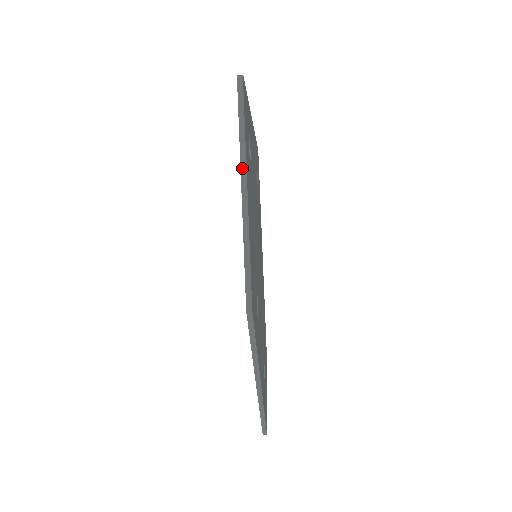
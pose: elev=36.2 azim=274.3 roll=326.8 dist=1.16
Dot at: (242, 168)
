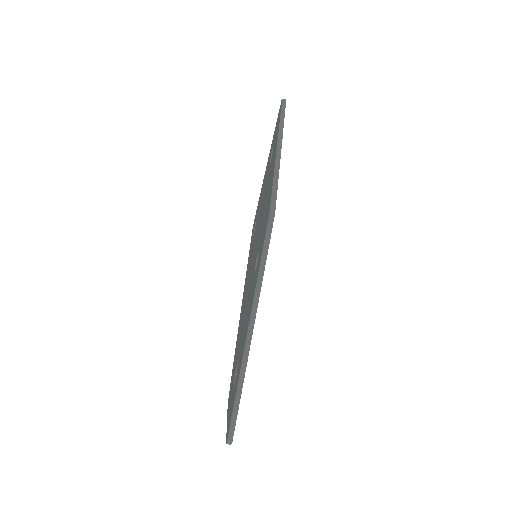
Dot at: (279, 136)
